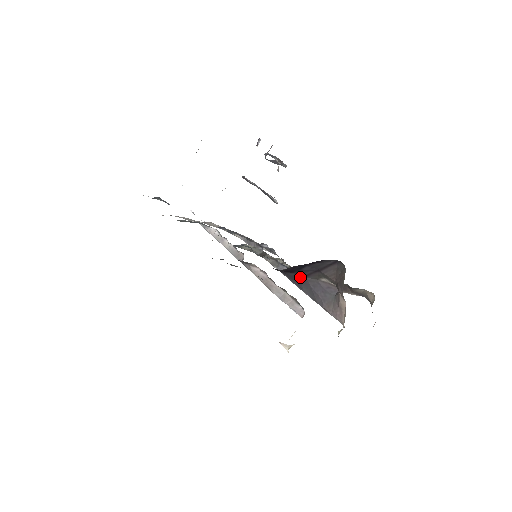
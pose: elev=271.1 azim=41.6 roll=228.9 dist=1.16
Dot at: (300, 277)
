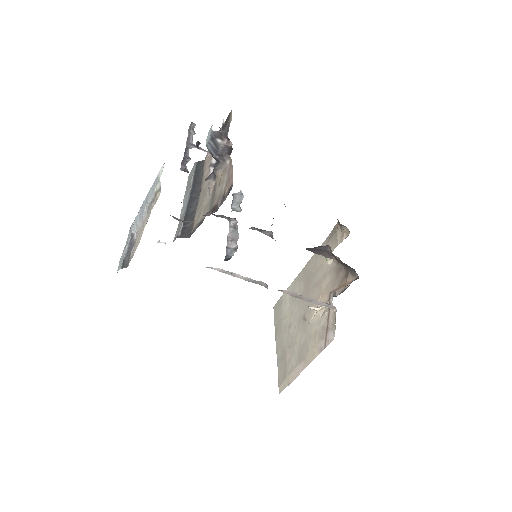
Dot at: occluded
